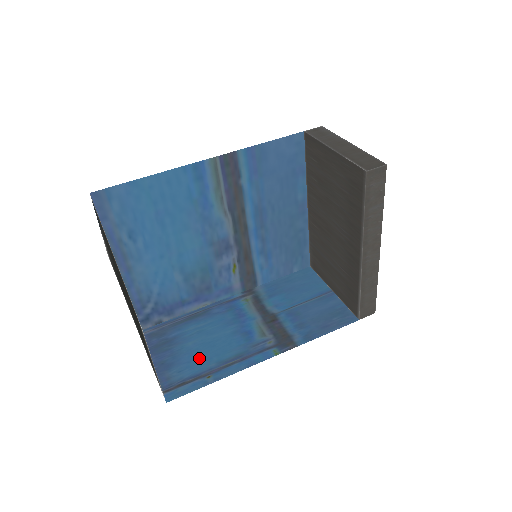
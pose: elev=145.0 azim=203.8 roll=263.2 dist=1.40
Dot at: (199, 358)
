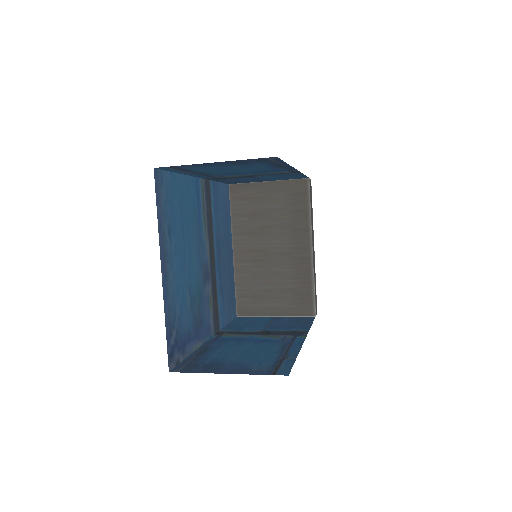
Dot at: (258, 357)
